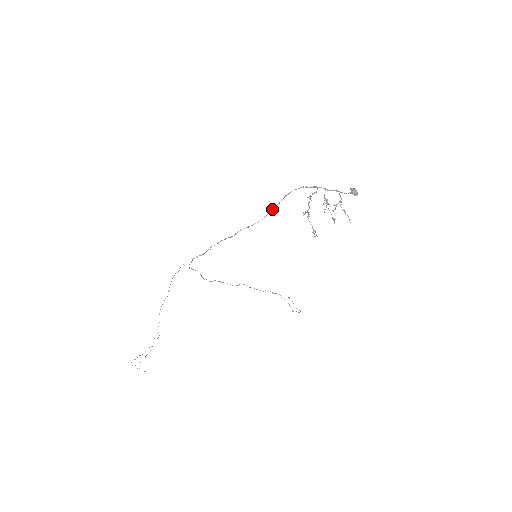
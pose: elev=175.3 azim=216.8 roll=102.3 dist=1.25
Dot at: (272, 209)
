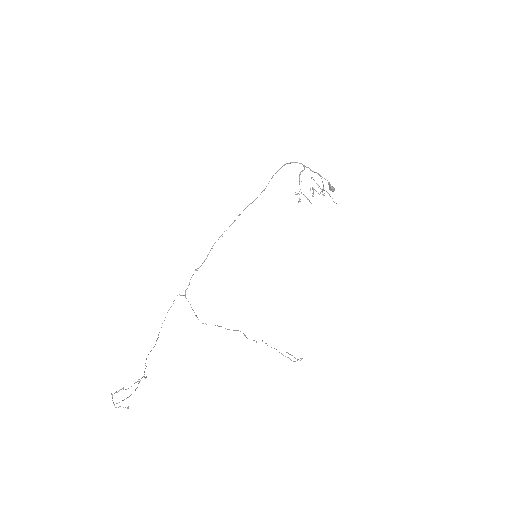
Dot at: (272, 177)
